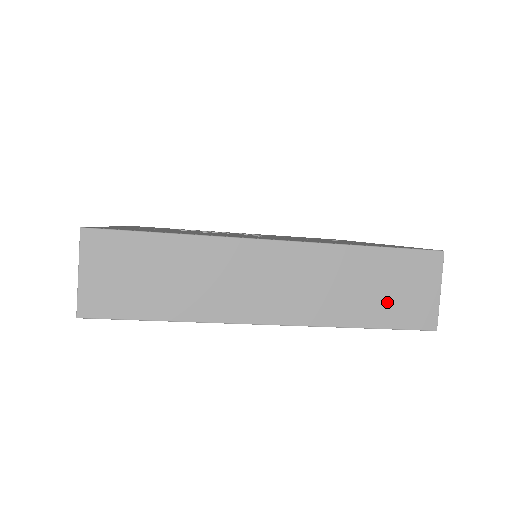
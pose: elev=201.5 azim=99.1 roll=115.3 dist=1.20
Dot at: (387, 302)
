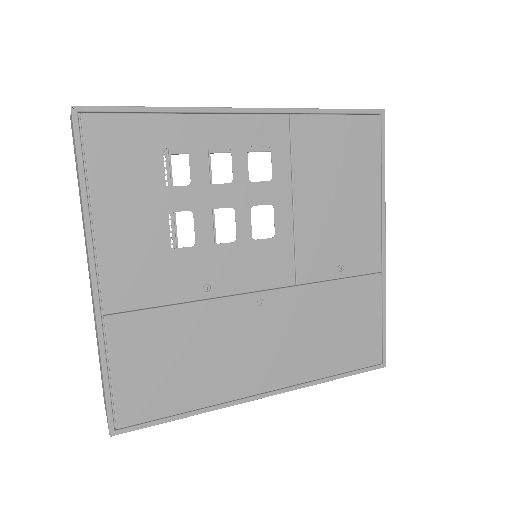
Dot at: occluded
